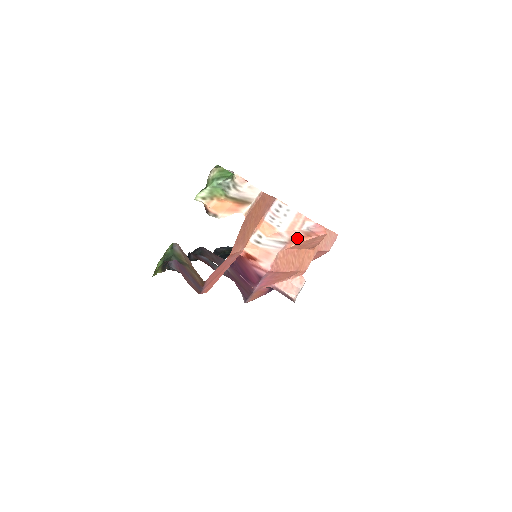
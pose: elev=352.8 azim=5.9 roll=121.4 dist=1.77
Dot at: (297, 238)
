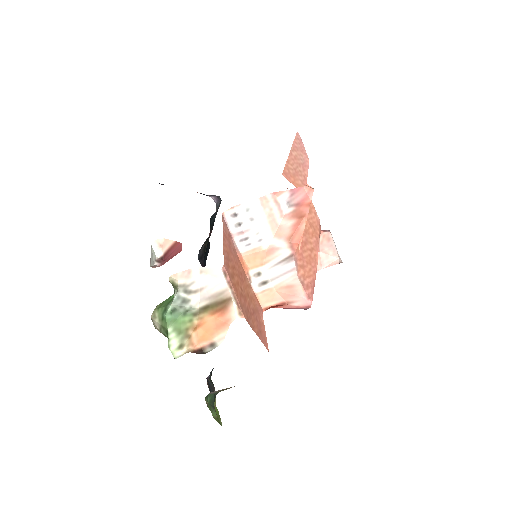
Dot at: (294, 234)
